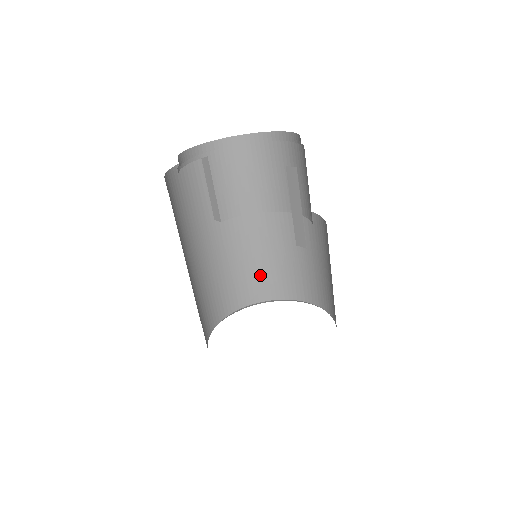
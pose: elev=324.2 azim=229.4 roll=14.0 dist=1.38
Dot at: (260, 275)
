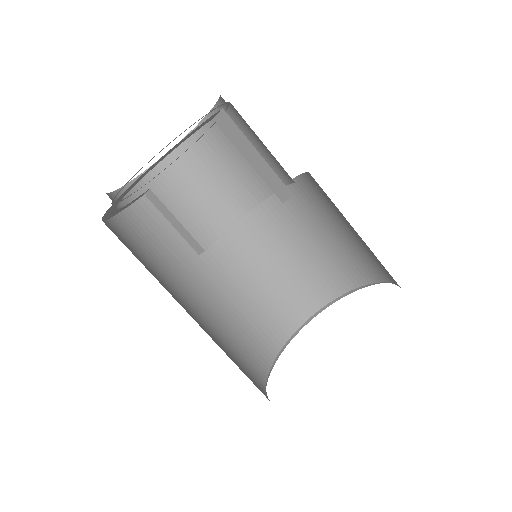
Dot at: (286, 291)
